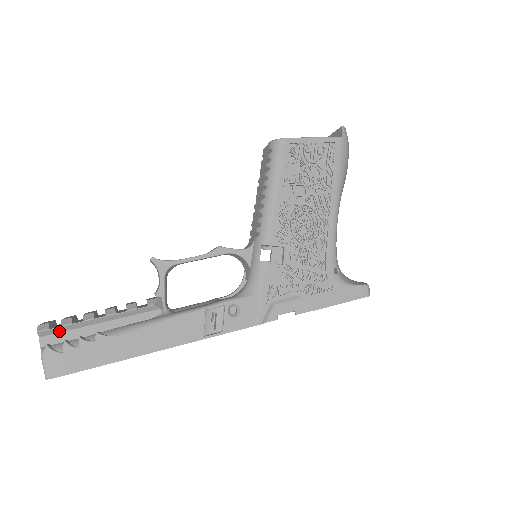
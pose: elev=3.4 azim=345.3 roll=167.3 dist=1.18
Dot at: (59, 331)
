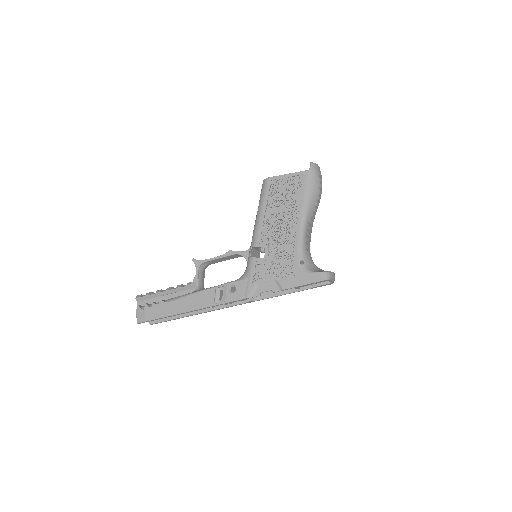
Dot at: (145, 299)
